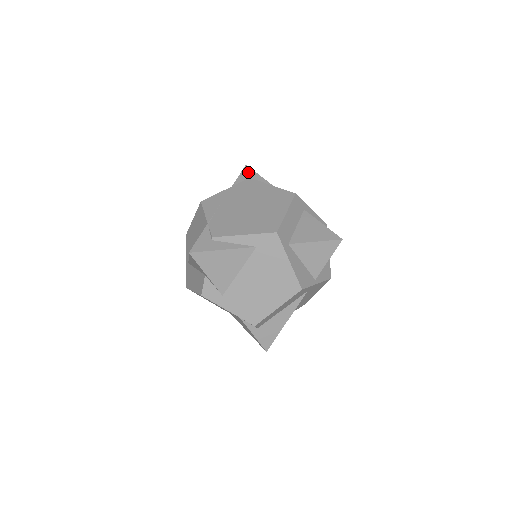
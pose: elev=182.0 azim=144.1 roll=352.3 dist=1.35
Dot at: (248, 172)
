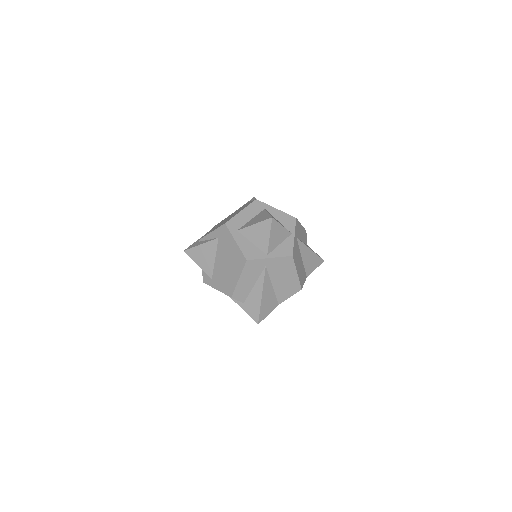
Dot at: (251, 200)
